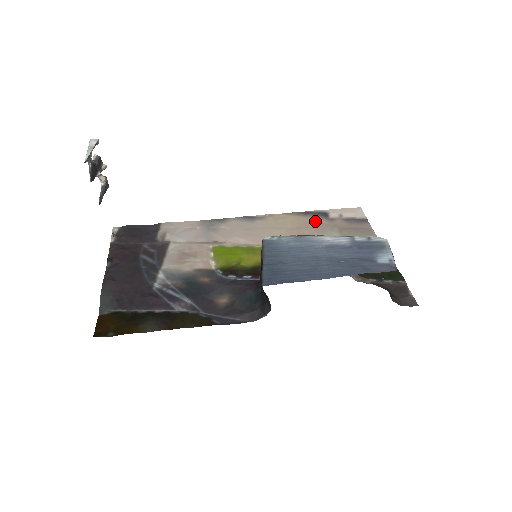
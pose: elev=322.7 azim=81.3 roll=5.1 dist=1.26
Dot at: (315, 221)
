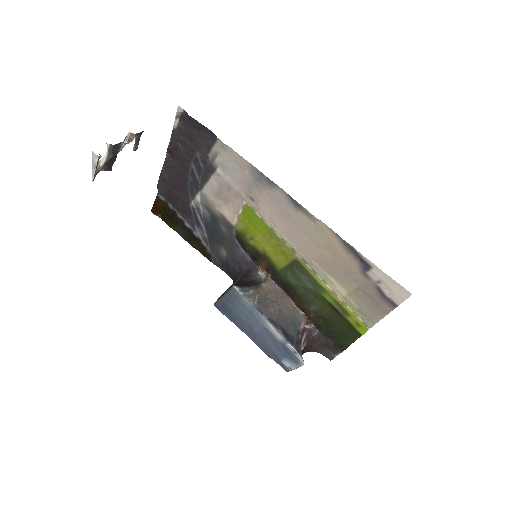
Dot at: (348, 263)
